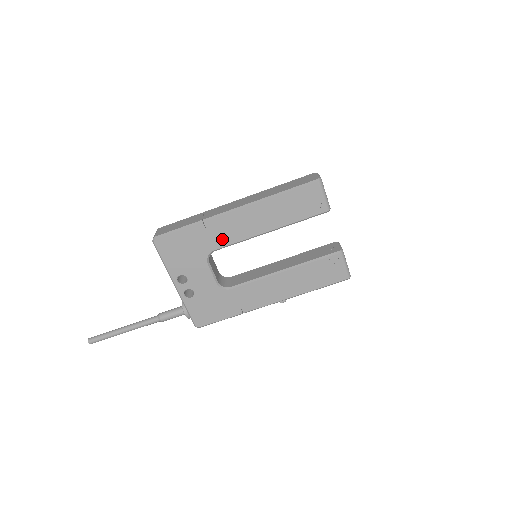
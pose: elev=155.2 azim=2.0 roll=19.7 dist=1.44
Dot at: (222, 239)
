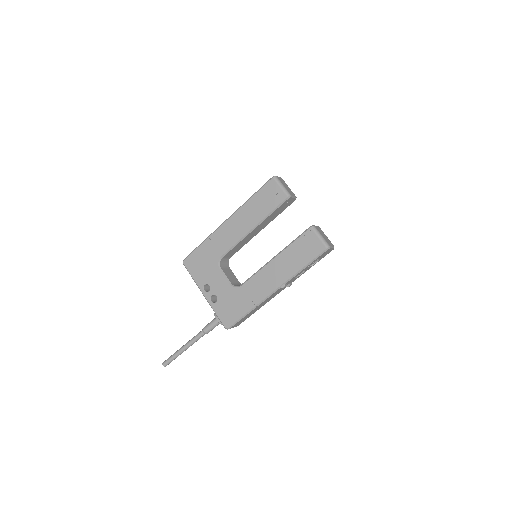
Dot at: (224, 246)
